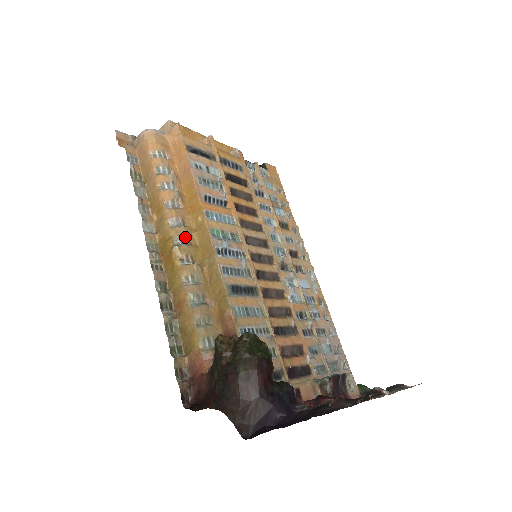
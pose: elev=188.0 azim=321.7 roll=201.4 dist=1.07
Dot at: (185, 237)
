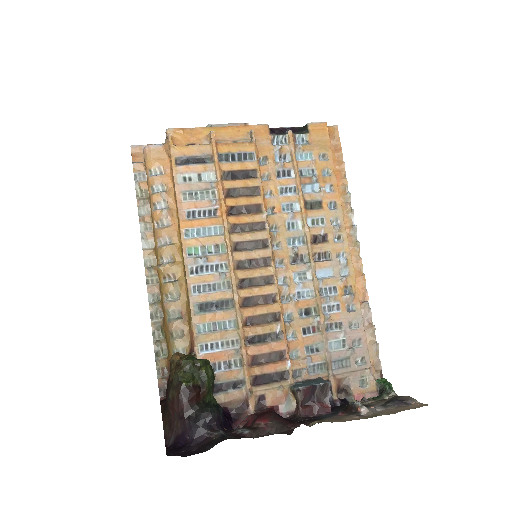
Dot at: (170, 255)
